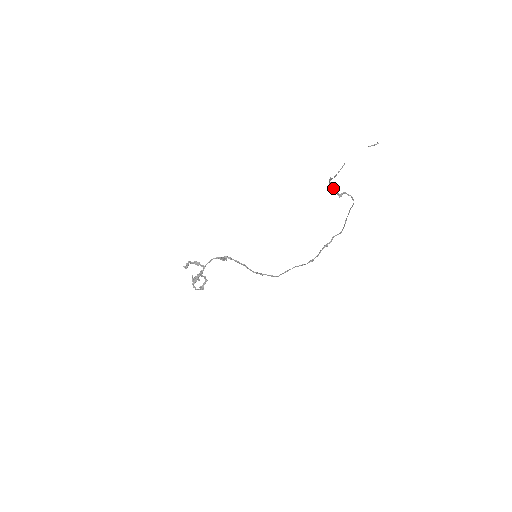
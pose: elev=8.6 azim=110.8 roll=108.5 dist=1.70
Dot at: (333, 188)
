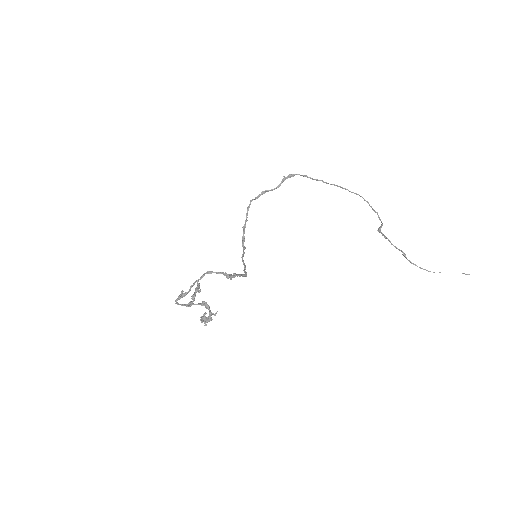
Dot at: occluded
